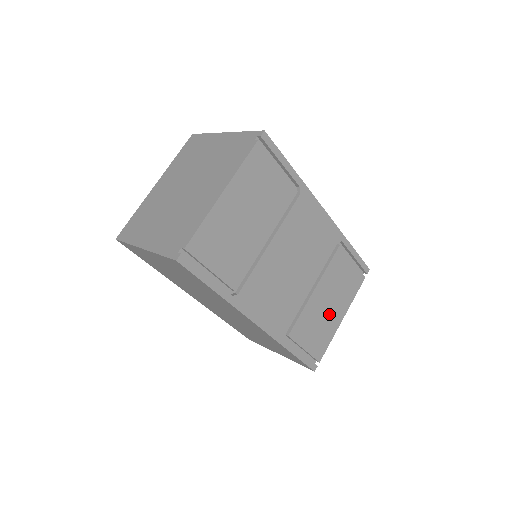
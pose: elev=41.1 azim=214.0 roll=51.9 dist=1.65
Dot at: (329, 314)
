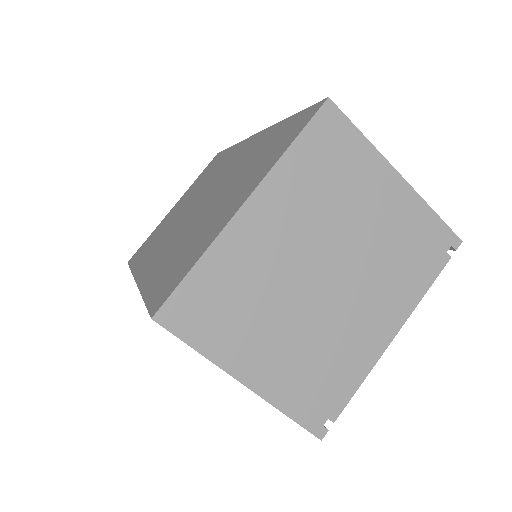
Dot at: occluded
